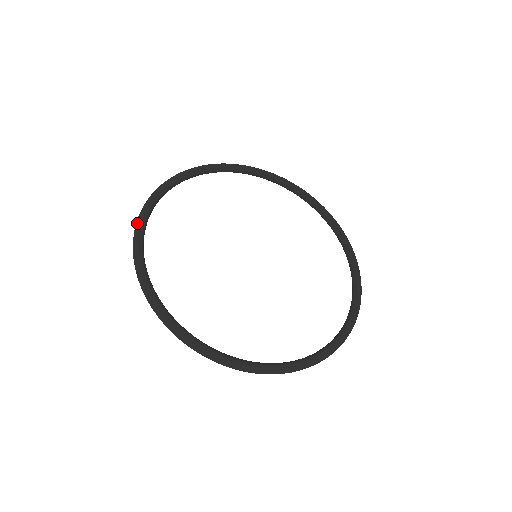
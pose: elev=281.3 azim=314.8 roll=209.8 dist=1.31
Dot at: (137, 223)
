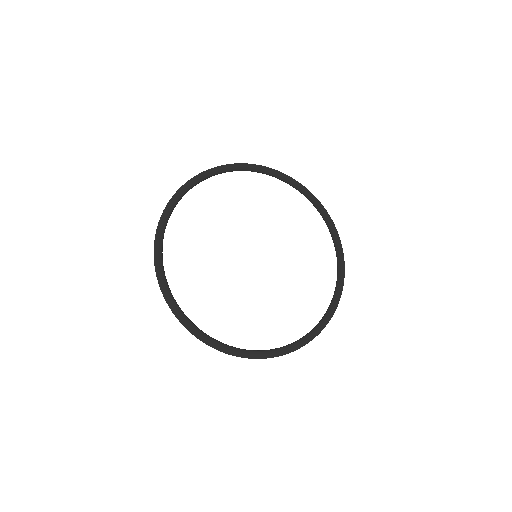
Dot at: (165, 210)
